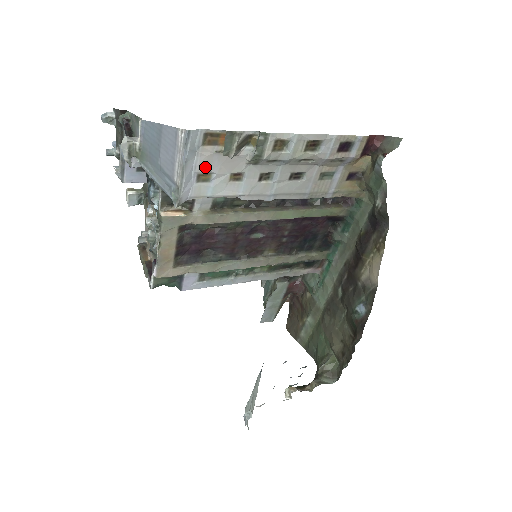
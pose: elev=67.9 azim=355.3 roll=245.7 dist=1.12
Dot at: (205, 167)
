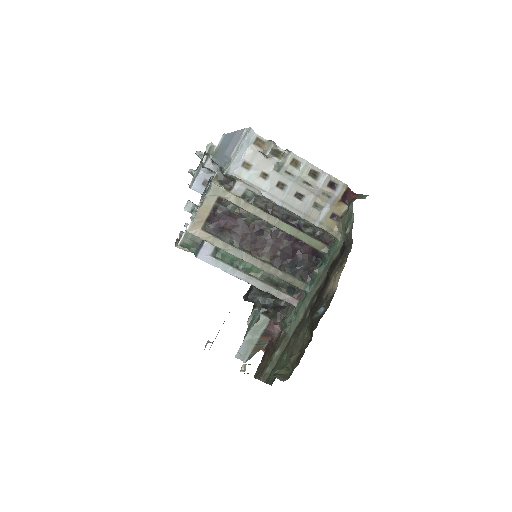
Dot at: (250, 158)
